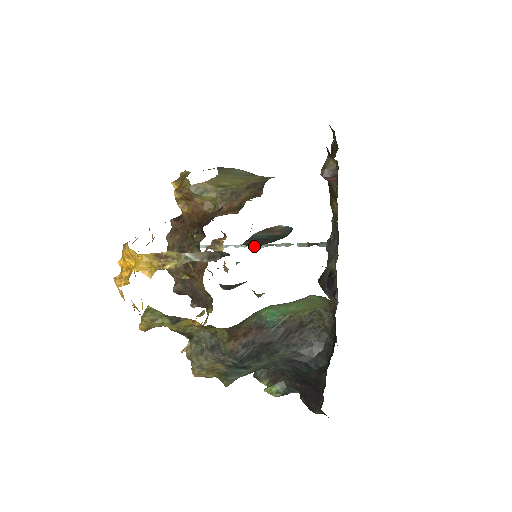
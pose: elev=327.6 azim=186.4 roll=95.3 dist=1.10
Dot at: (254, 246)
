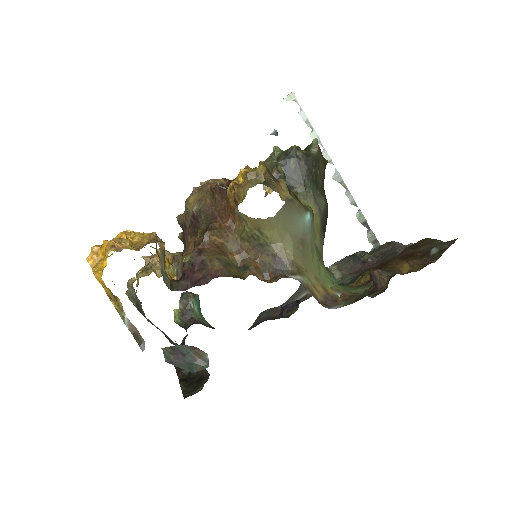
Dot at: (166, 359)
